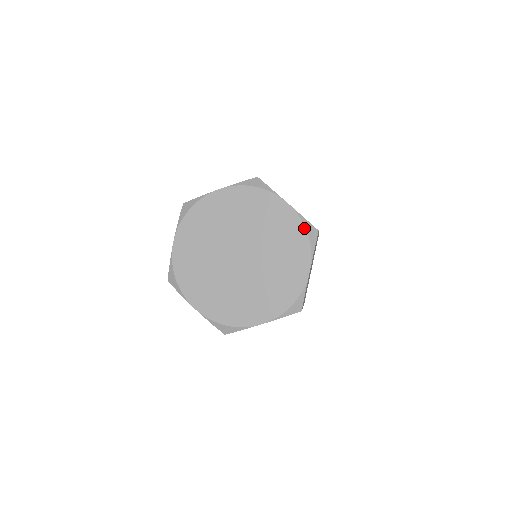
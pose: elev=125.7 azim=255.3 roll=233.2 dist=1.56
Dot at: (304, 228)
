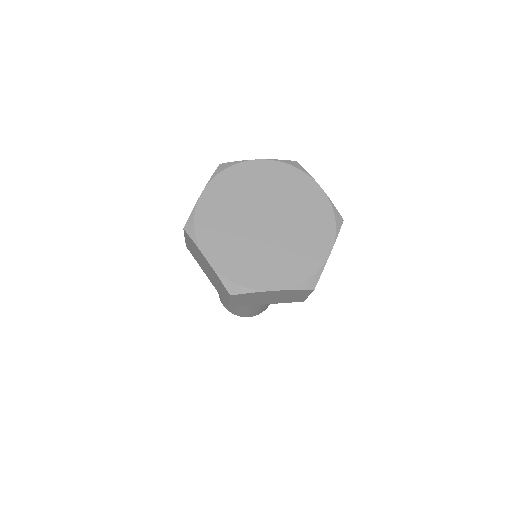
Dot at: (333, 212)
